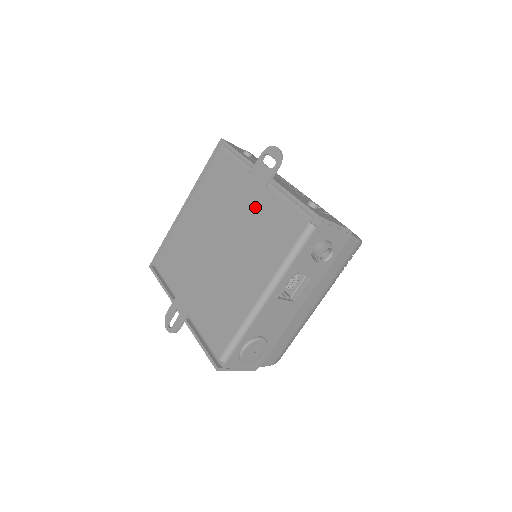
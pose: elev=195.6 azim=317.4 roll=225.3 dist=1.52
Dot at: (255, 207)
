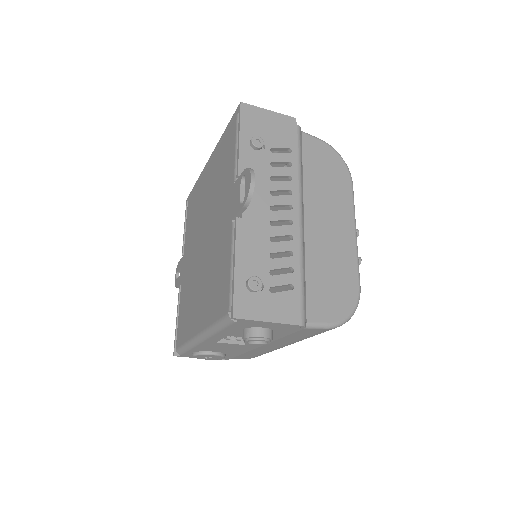
Dot at: (222, 235)
